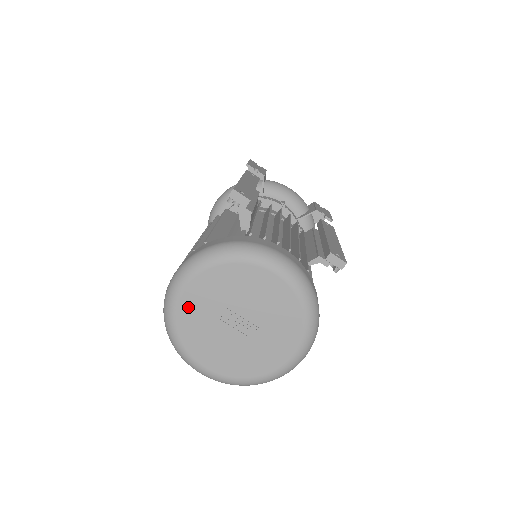
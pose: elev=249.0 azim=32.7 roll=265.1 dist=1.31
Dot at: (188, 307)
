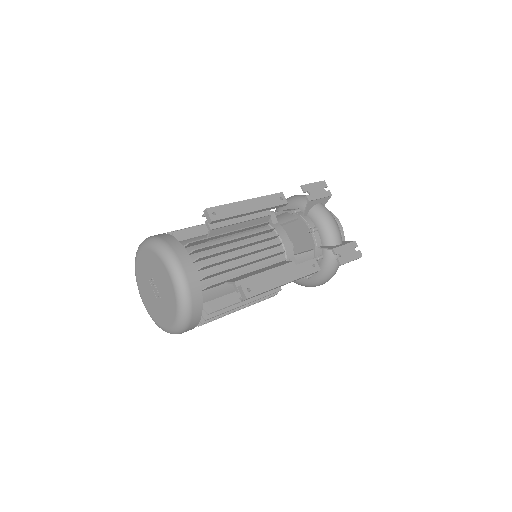
Dot at: (140, 262)
